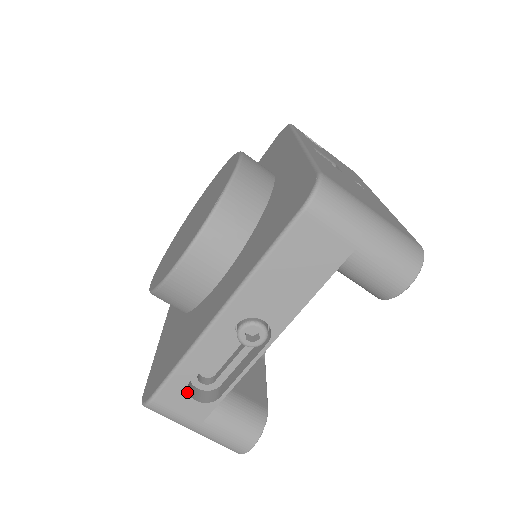
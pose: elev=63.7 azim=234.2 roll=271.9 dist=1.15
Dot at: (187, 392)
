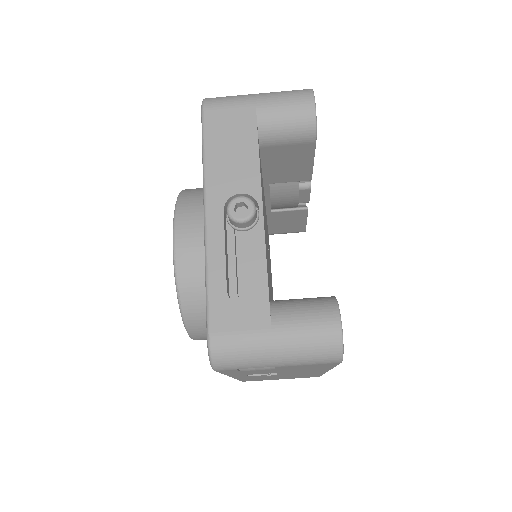
Dot at: (233, 303)
